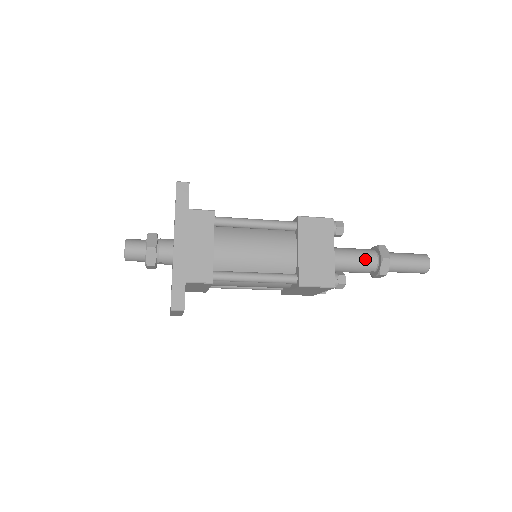
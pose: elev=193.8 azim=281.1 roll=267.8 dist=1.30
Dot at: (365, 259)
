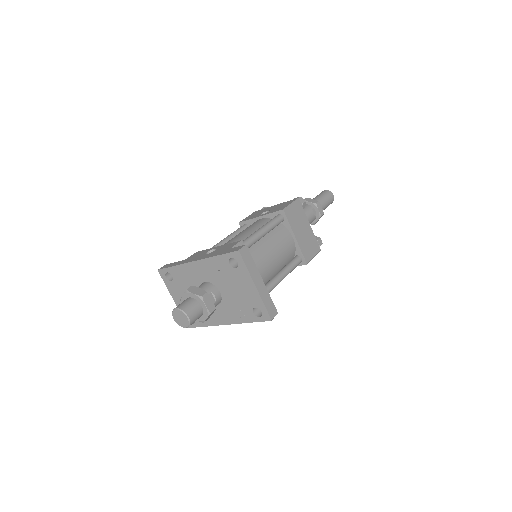
Dot at: occluded
